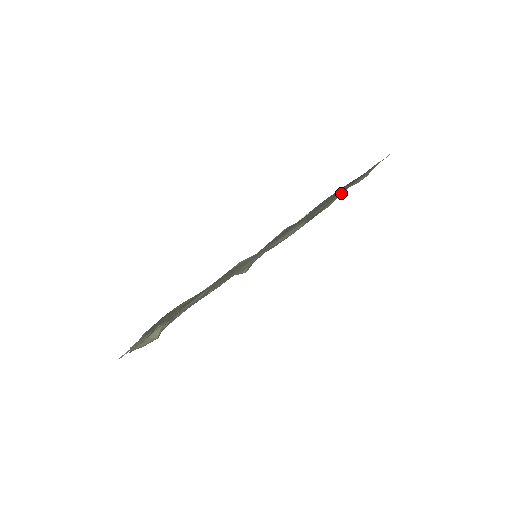
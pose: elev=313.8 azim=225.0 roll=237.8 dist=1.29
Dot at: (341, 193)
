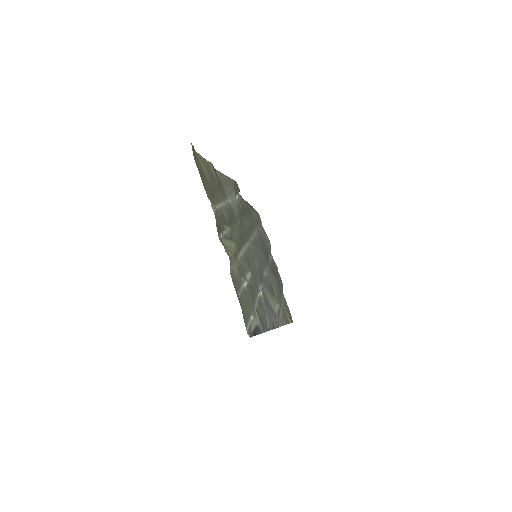
Dot at: occluded
